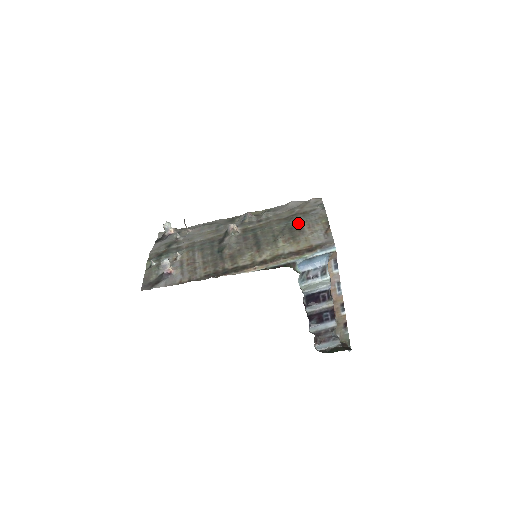
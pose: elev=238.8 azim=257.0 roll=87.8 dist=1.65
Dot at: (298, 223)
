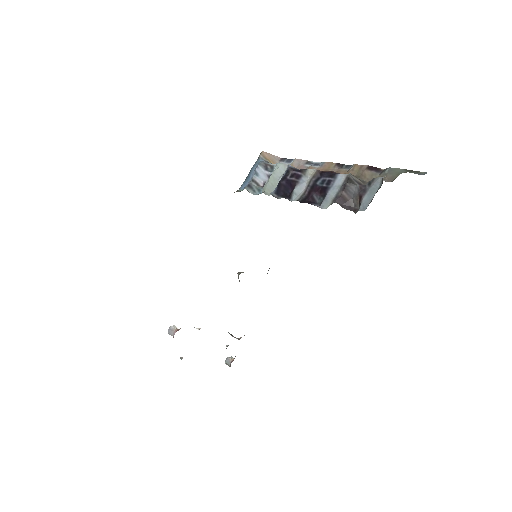
Dot at: occluded
